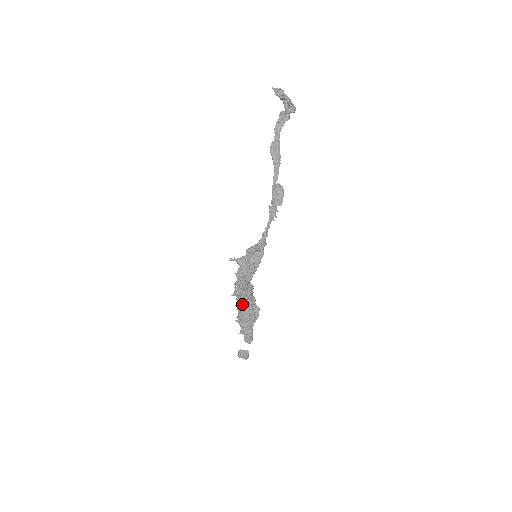
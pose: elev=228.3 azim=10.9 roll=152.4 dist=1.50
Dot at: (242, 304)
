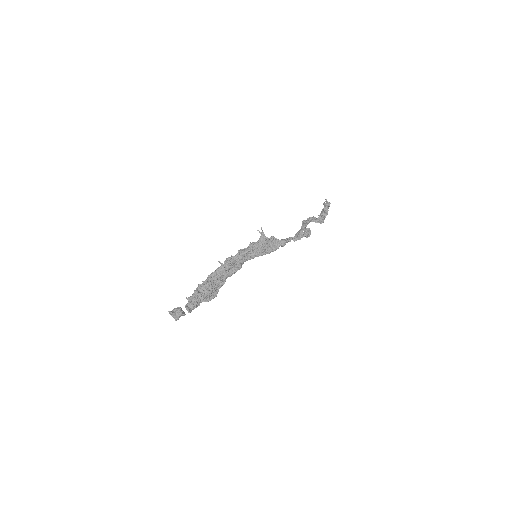
Dot at: (218, 275)
